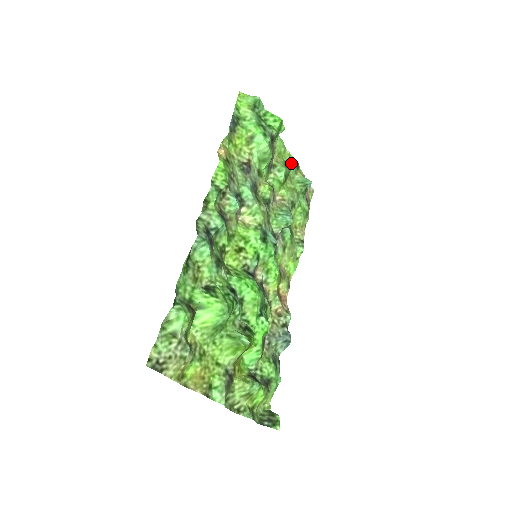
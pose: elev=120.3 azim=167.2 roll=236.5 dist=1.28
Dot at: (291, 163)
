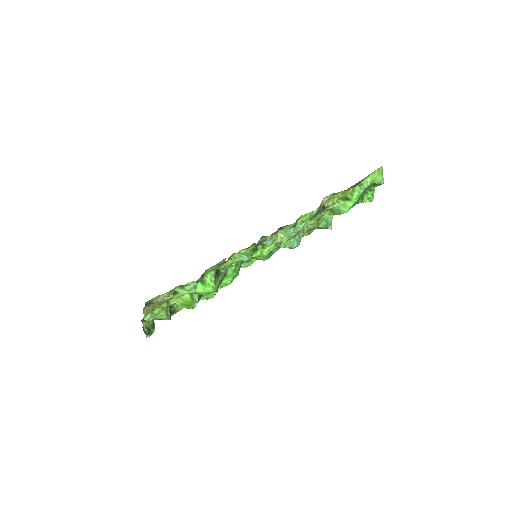
Dot at: occluded
